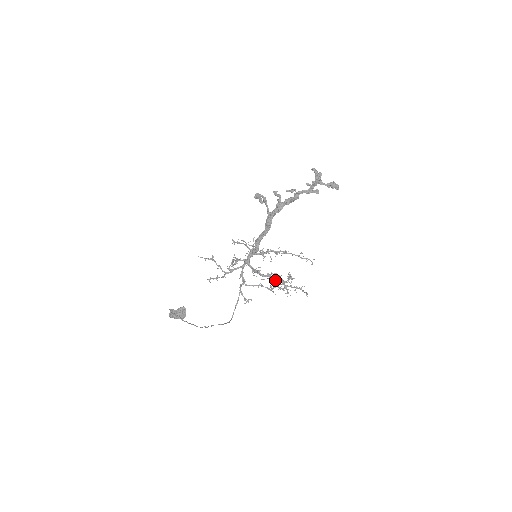
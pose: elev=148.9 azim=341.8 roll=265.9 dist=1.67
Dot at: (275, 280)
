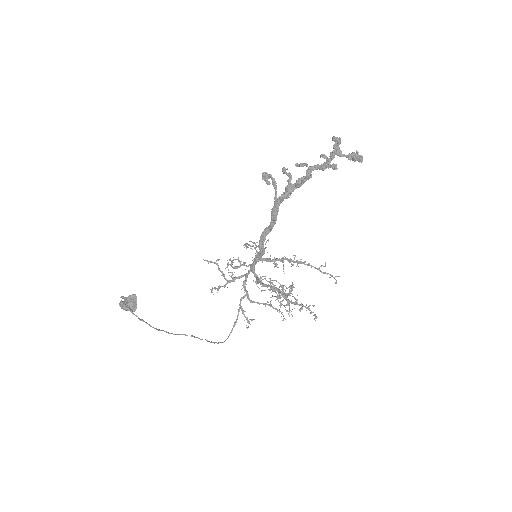
Dot at: (274, 290)
